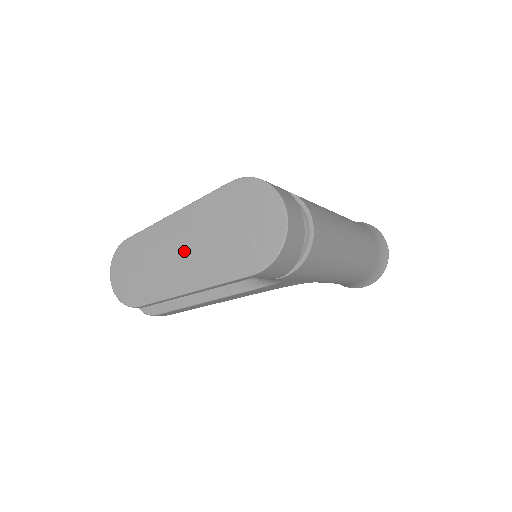
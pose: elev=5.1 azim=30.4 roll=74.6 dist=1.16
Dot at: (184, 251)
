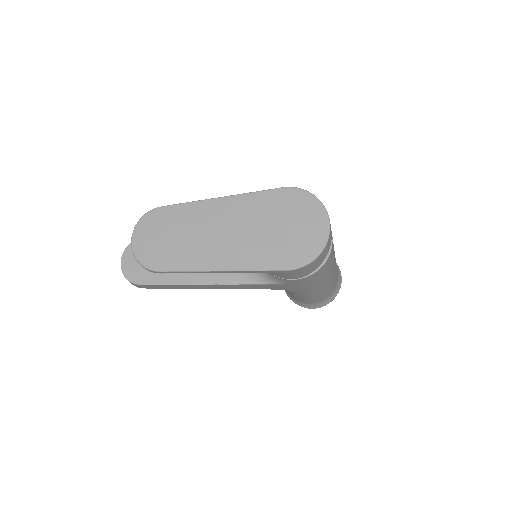
Dot at: (223, 233)
